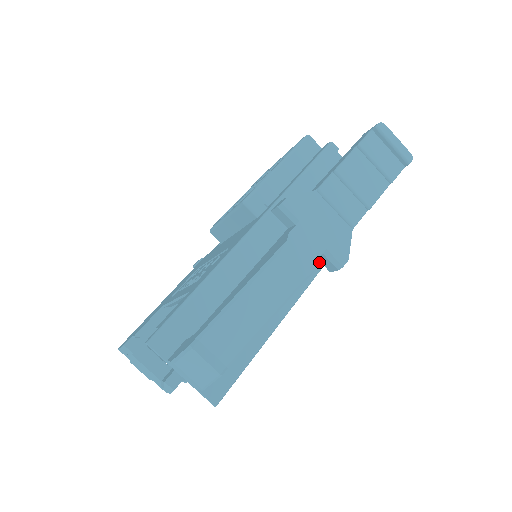
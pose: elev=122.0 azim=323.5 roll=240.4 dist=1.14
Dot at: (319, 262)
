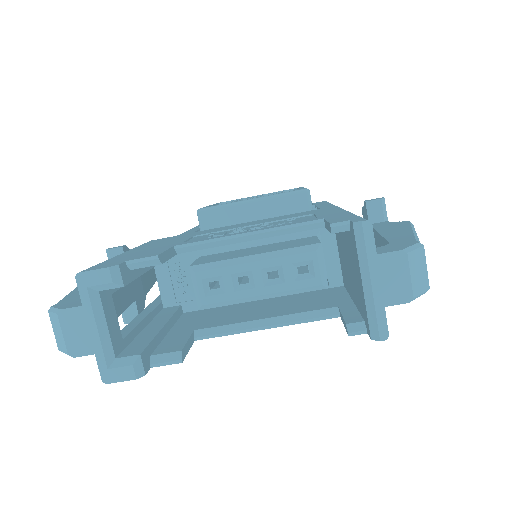
Dot at: occluded
